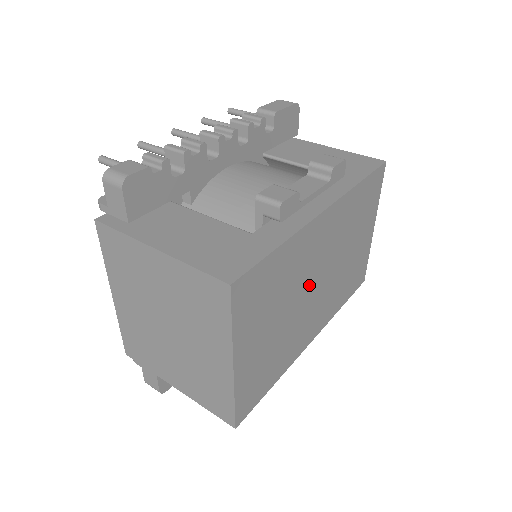
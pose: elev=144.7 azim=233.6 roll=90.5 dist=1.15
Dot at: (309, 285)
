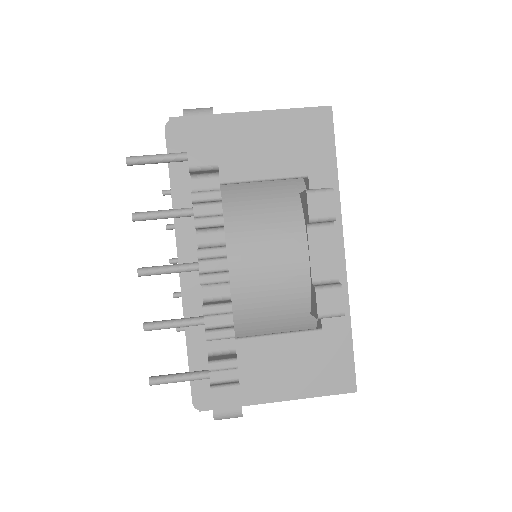
Dot at: occluded
